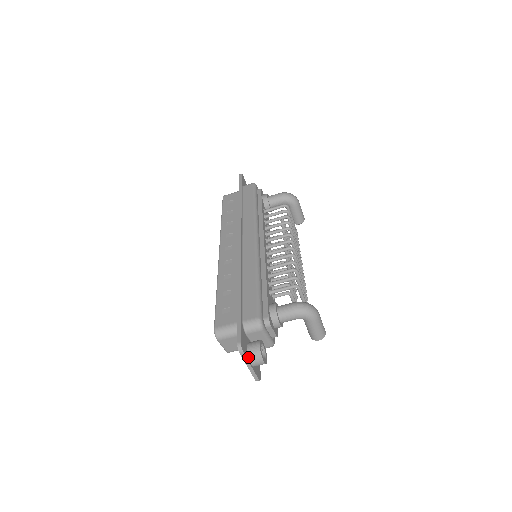
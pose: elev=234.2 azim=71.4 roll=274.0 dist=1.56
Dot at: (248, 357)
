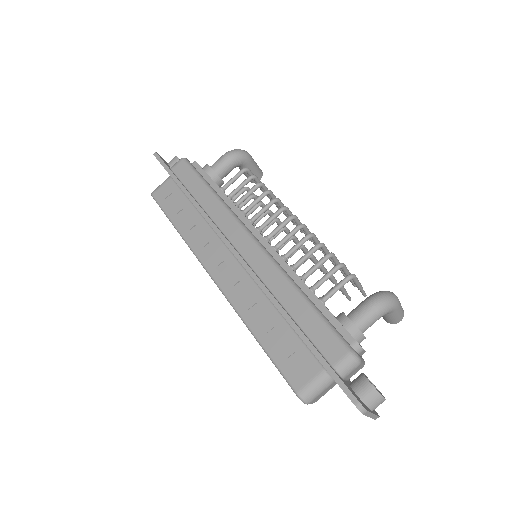
Dot at: (367, 407)
